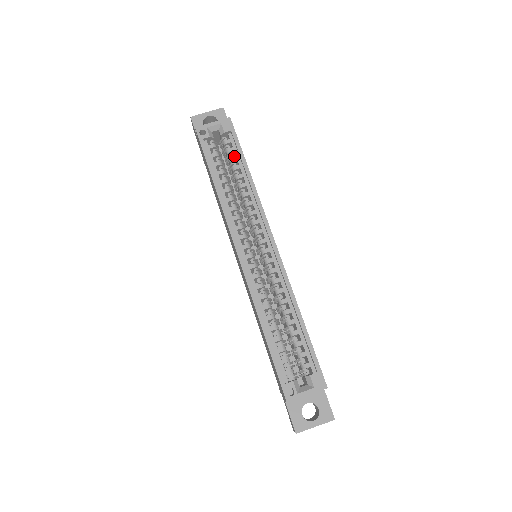
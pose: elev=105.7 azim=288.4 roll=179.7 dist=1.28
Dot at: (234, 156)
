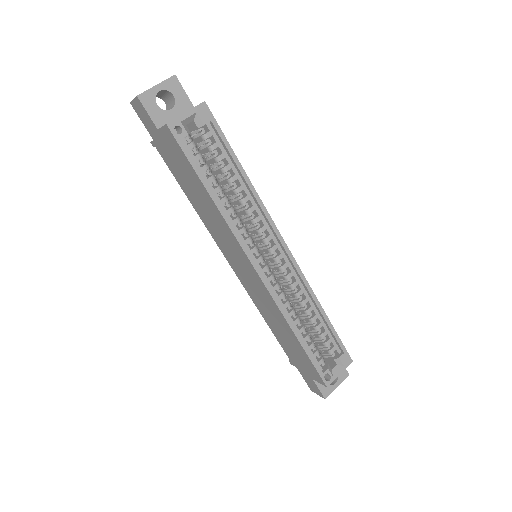
Dot at: (221, 154)
